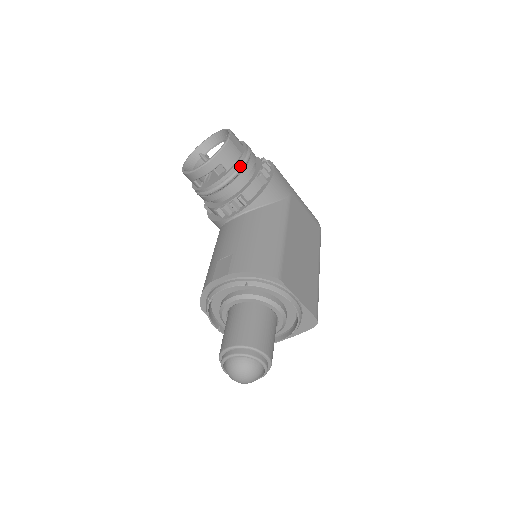
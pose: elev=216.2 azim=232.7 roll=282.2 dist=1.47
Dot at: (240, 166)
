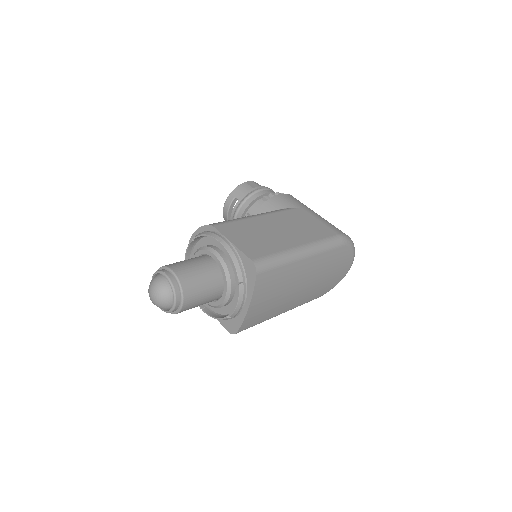
Dot at: (248, 195)
